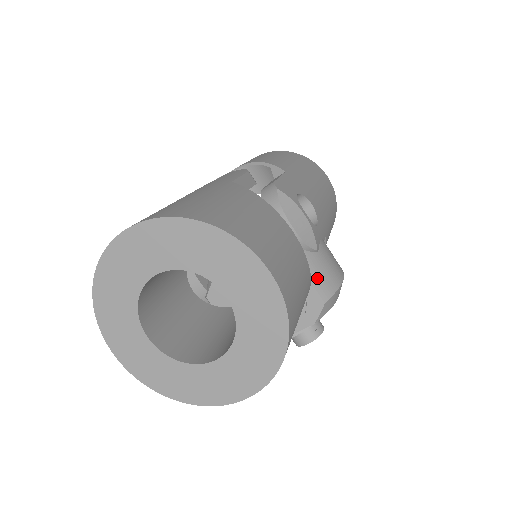
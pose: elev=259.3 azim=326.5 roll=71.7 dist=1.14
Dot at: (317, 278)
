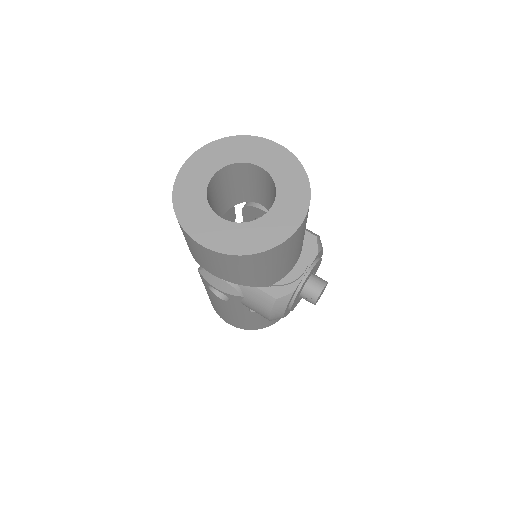
Dot at: occluded
